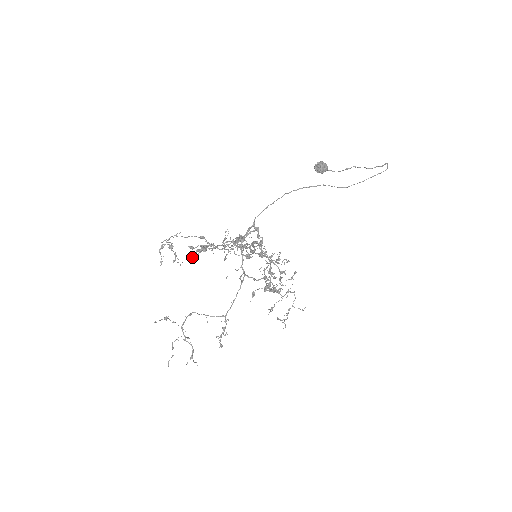
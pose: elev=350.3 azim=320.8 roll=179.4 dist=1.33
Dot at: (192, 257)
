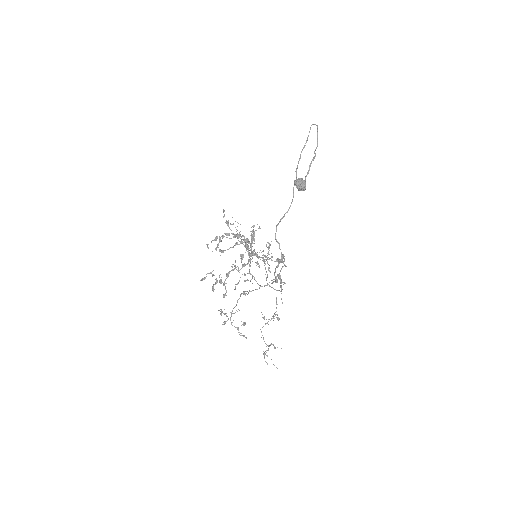
Dot at: occluded
